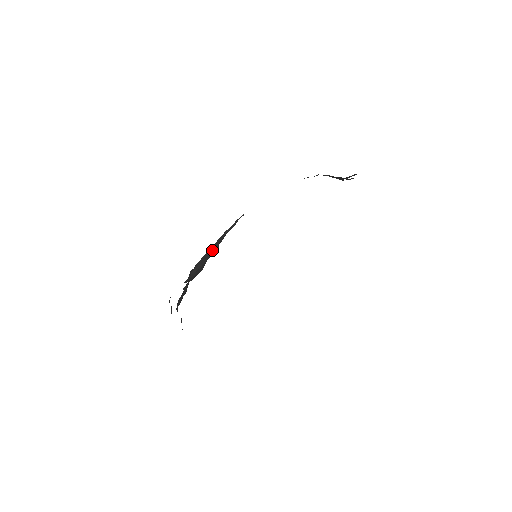
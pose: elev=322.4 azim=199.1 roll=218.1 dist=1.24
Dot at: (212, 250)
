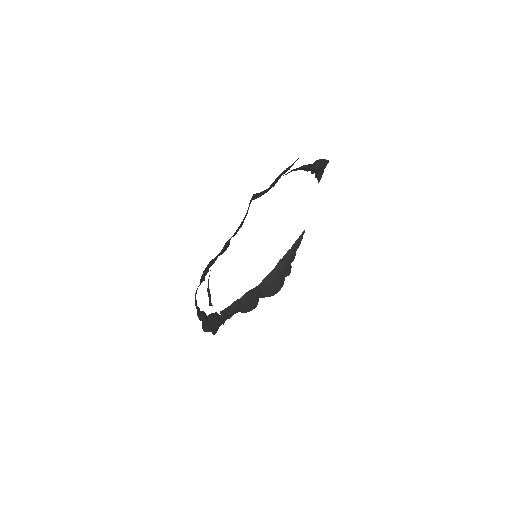
Dot at: (279, 266)
